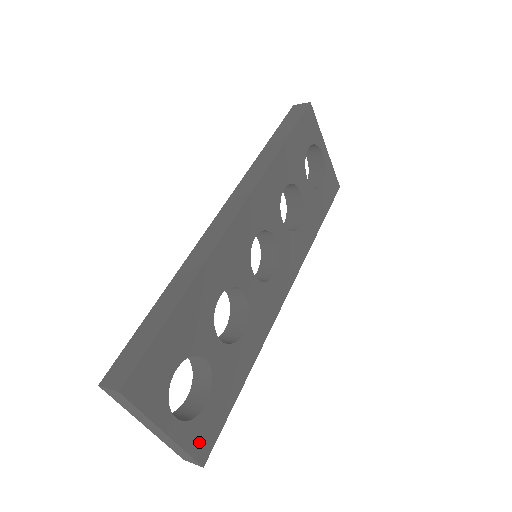
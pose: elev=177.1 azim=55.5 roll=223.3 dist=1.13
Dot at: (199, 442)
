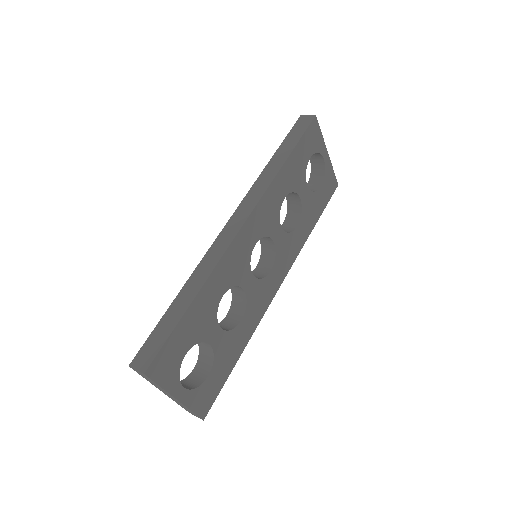
Dot at: (201, 403)
